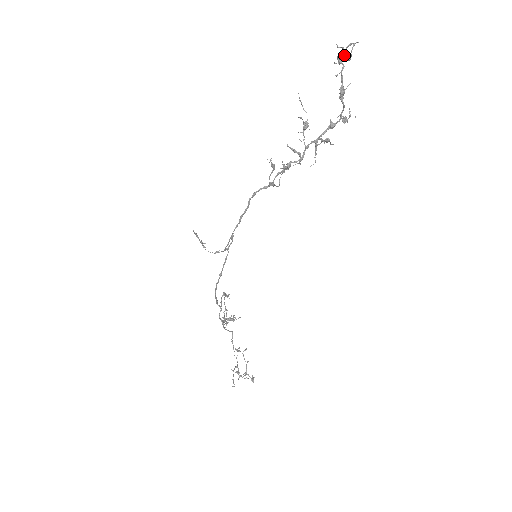
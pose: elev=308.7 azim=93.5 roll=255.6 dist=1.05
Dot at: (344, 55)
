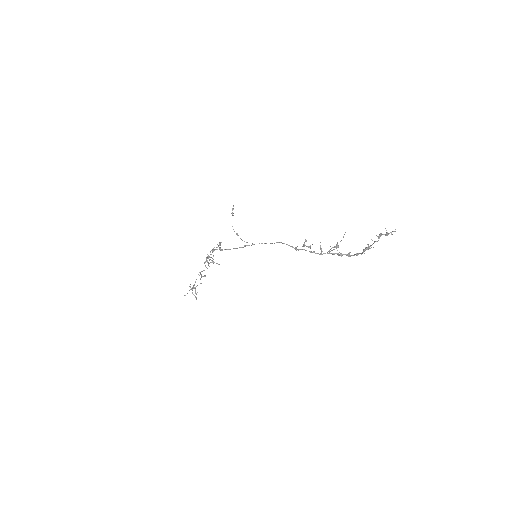
Dot at: (384, 234)
